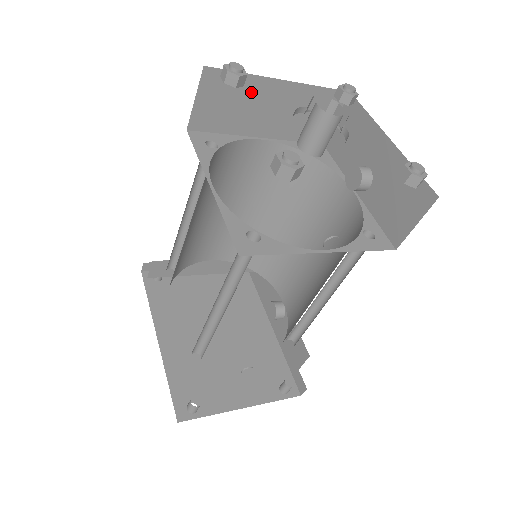
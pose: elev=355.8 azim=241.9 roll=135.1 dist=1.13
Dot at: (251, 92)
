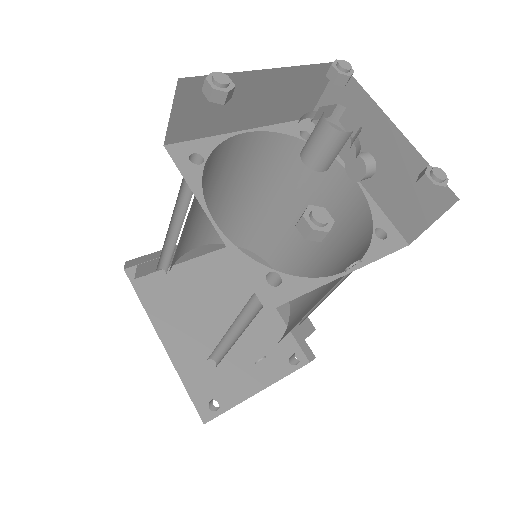
Dot at: occluded
